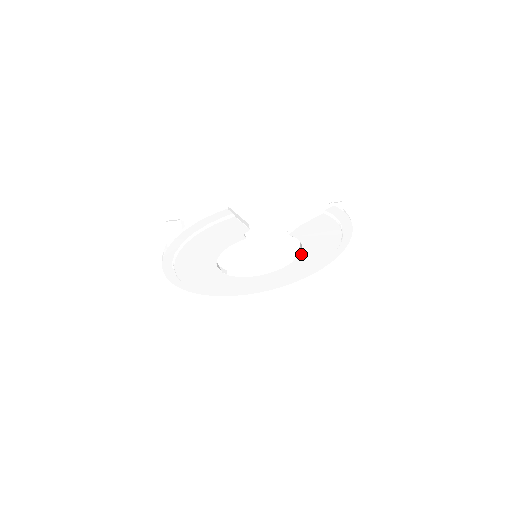
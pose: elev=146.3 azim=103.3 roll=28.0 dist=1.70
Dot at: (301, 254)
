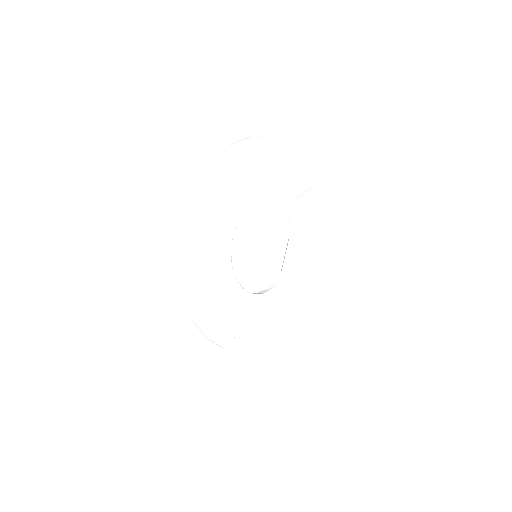
Dot at: (291, 262)
